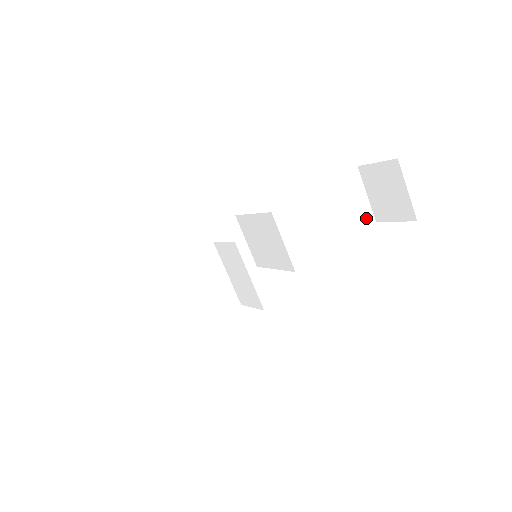
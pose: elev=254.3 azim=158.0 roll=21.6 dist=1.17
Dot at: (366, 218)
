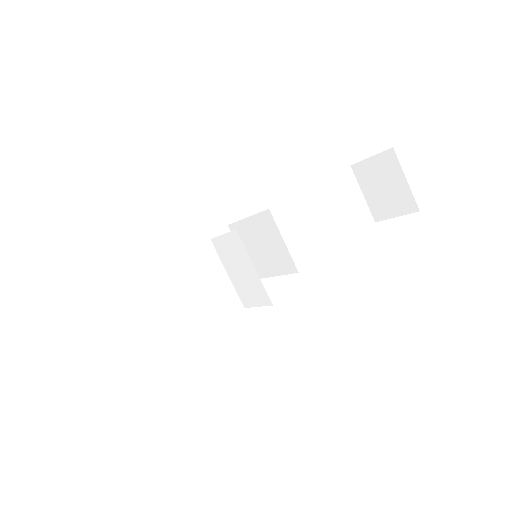
Dot at: (364, 218)
